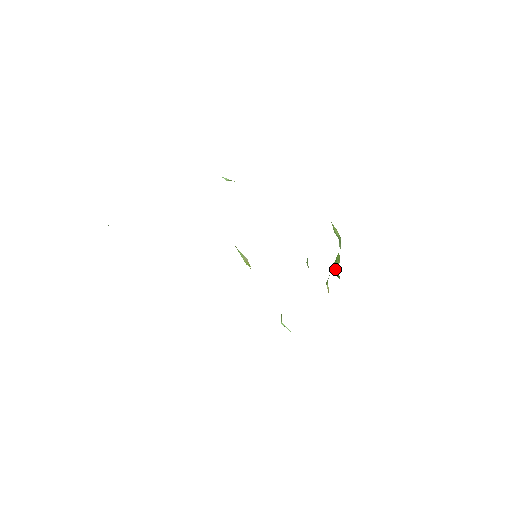
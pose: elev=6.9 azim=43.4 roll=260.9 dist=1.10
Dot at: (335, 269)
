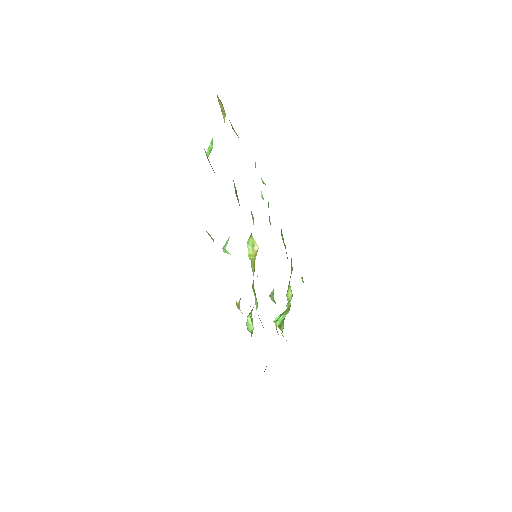
Dot at: (280, 319)
